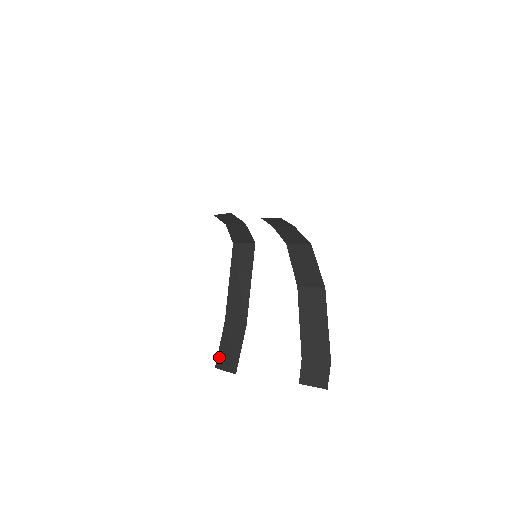
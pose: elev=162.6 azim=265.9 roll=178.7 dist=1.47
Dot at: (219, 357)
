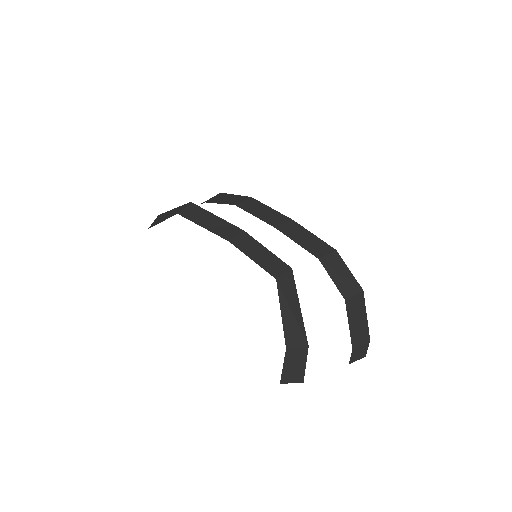
Dot at: (283, 376)
